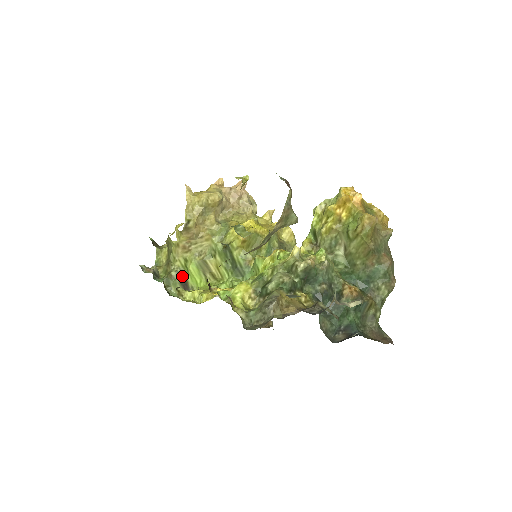
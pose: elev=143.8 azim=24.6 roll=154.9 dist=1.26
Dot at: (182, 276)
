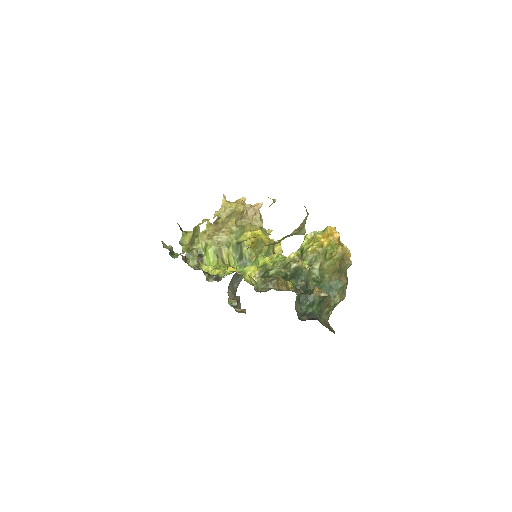
Dot at: (200, 255)
